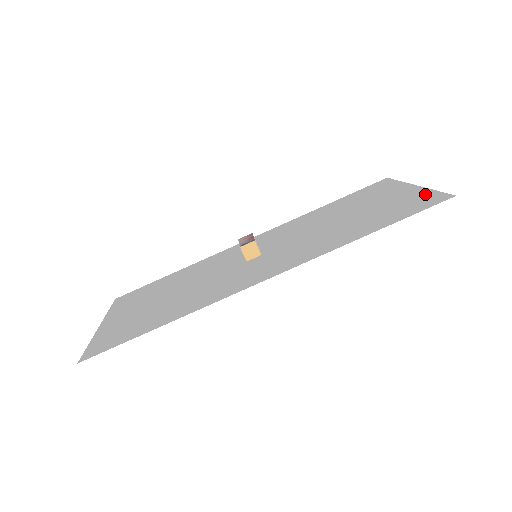
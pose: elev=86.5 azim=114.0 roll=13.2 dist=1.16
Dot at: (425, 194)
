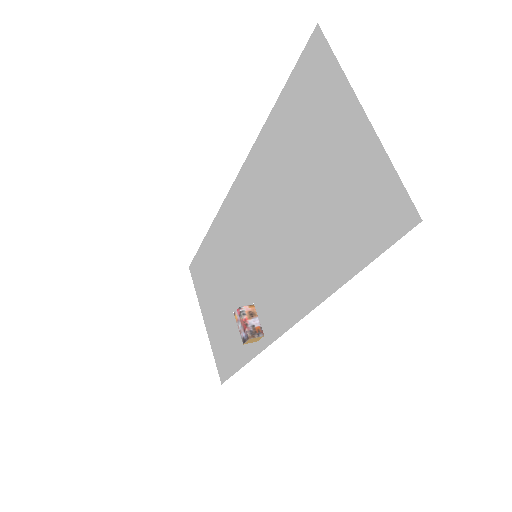
Dot at: (381, 175)
